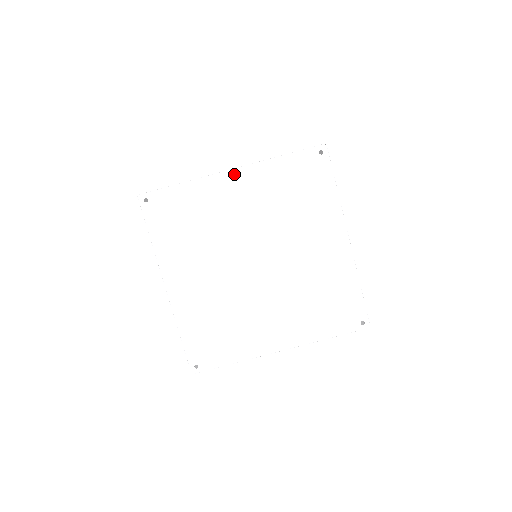
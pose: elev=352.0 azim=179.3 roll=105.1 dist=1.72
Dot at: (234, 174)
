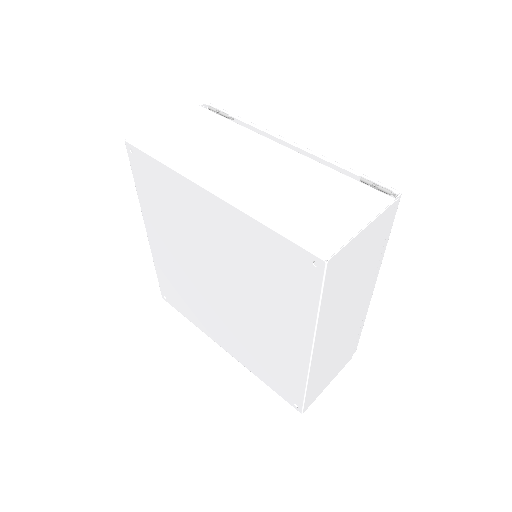
Dot at: (212, 198)
